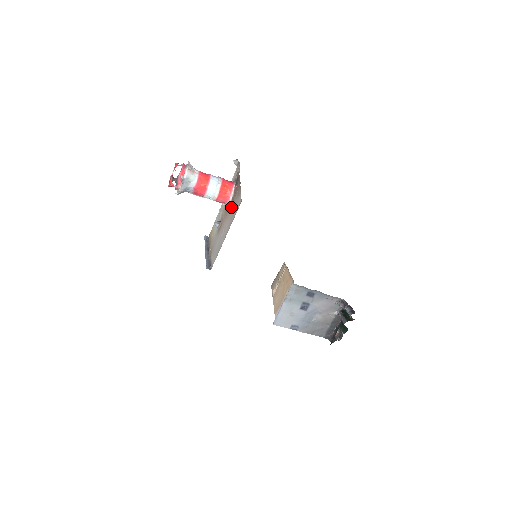
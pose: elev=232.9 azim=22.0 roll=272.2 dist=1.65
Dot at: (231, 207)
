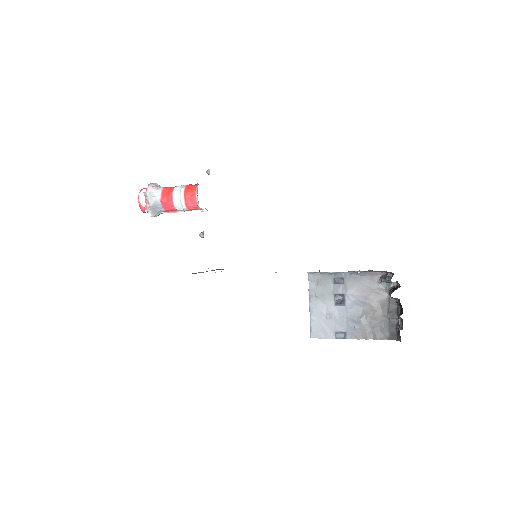
Dot at: occluded
